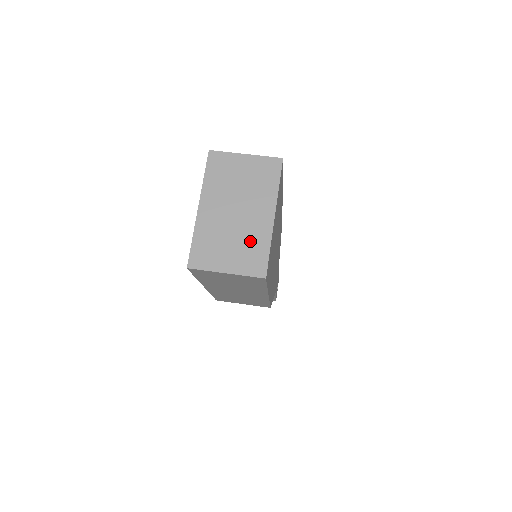
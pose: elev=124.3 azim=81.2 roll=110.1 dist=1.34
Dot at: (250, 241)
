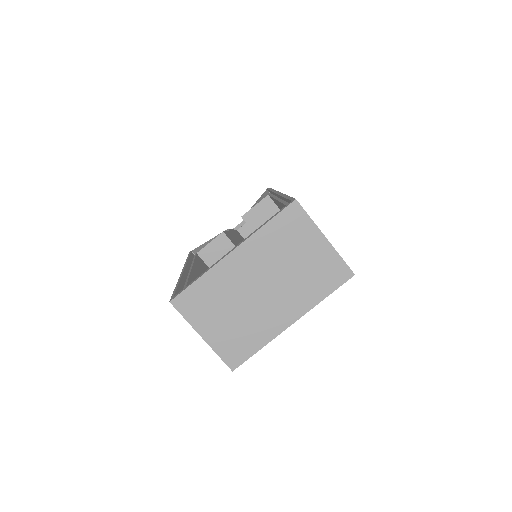
Dot at: (250, 327)
